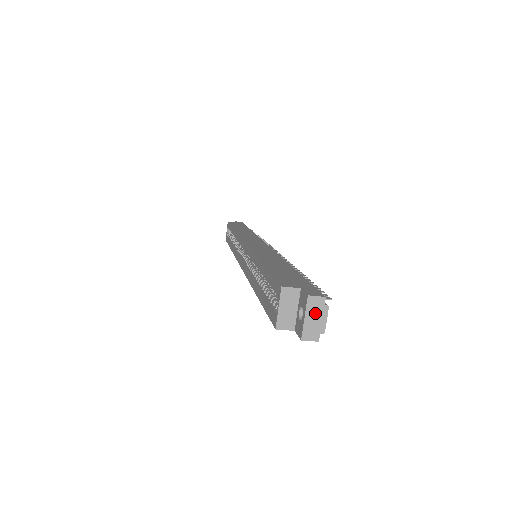
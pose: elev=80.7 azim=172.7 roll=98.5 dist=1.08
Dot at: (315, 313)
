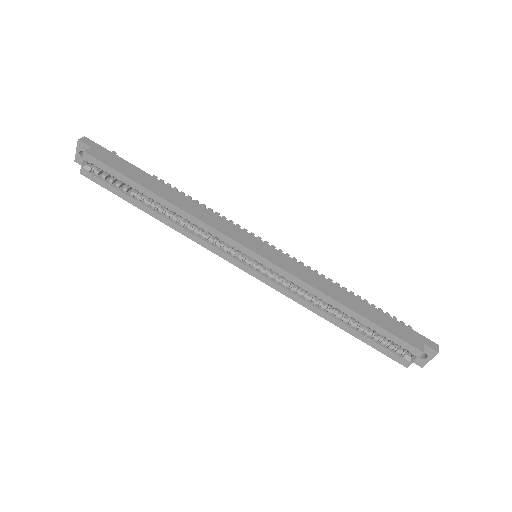
Dot at: (433, 354)
